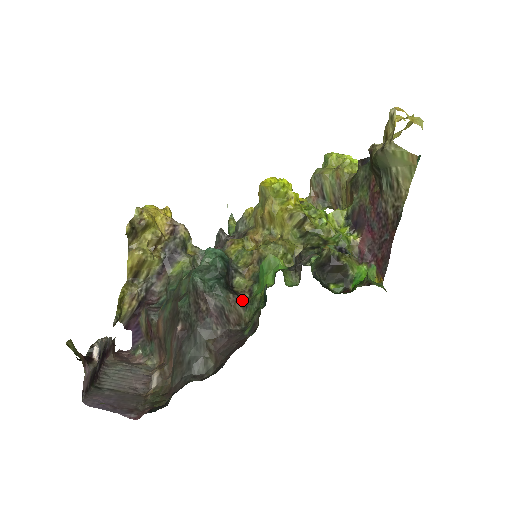
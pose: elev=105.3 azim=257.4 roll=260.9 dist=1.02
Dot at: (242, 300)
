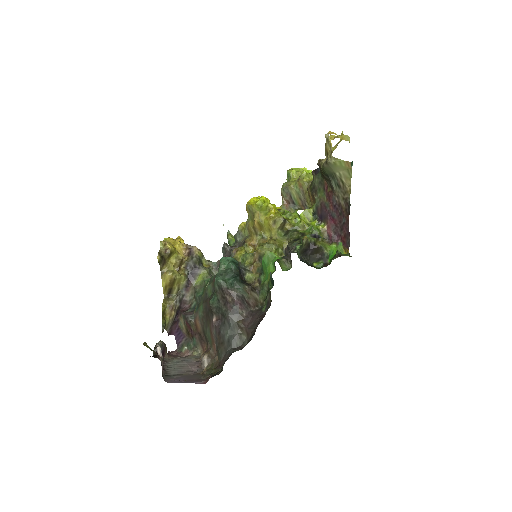
Dot at: (255, 288)
